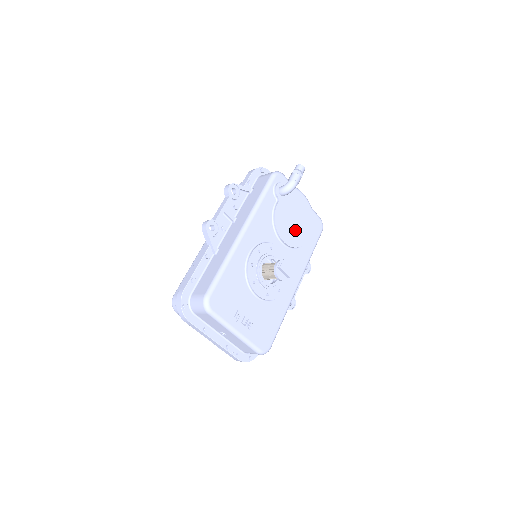
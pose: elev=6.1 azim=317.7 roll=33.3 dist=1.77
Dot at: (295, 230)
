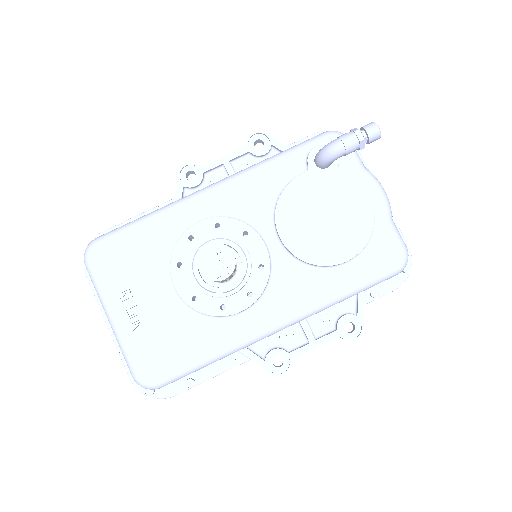
Dot at: (319, 233)
